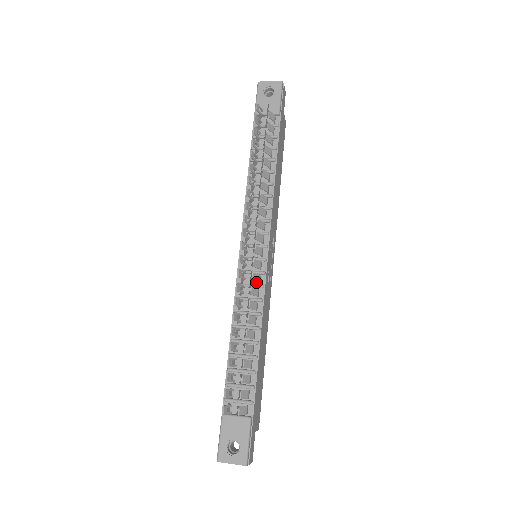
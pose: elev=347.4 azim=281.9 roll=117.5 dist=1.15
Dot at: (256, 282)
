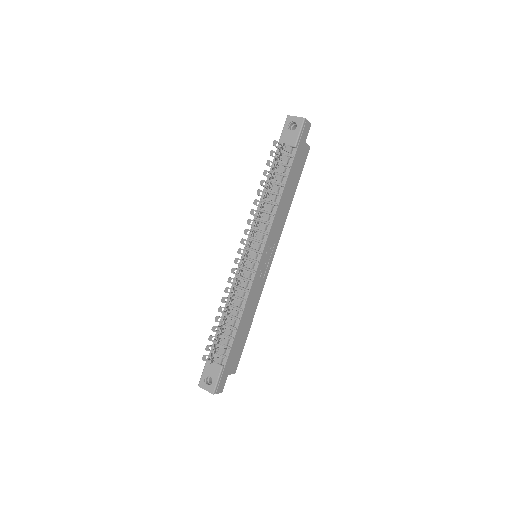
Dot at: (248, 277)
